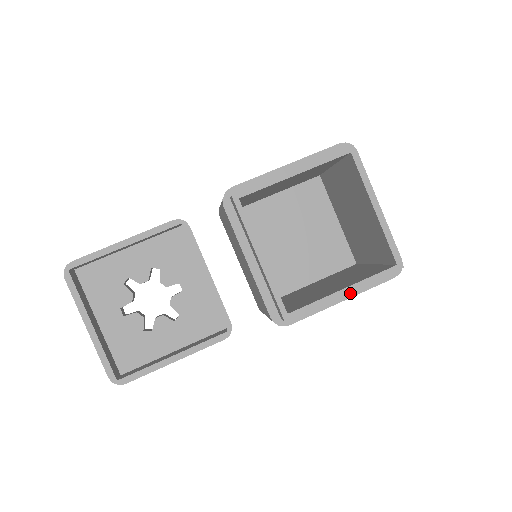
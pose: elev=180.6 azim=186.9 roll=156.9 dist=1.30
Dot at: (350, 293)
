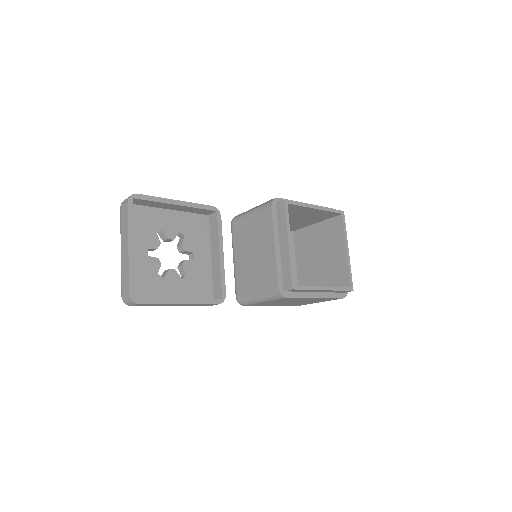
Dot at: (321, 295)
